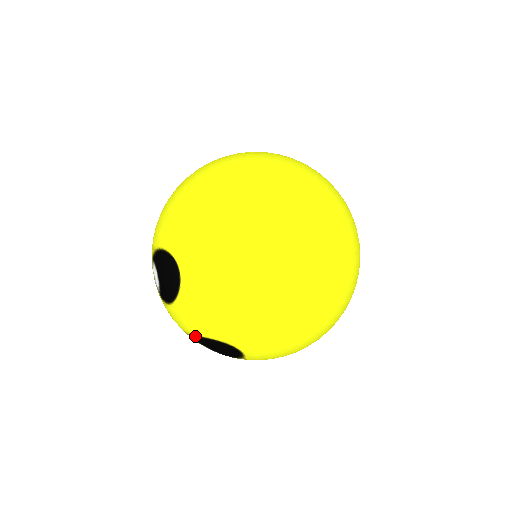
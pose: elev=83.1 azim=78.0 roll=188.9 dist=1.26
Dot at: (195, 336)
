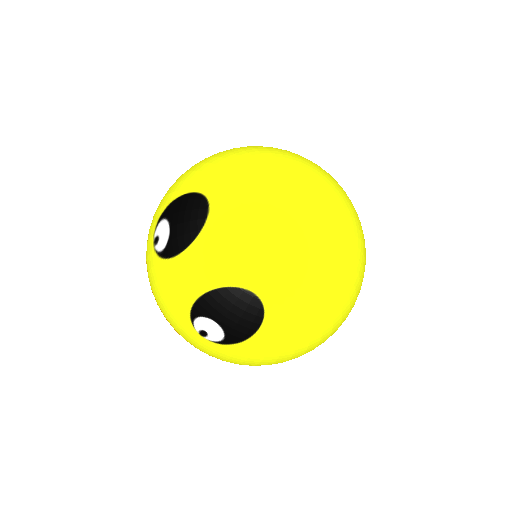
Dot at: (207, 293)
